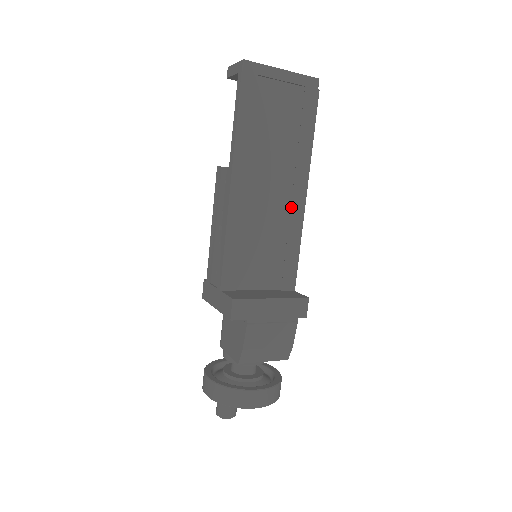
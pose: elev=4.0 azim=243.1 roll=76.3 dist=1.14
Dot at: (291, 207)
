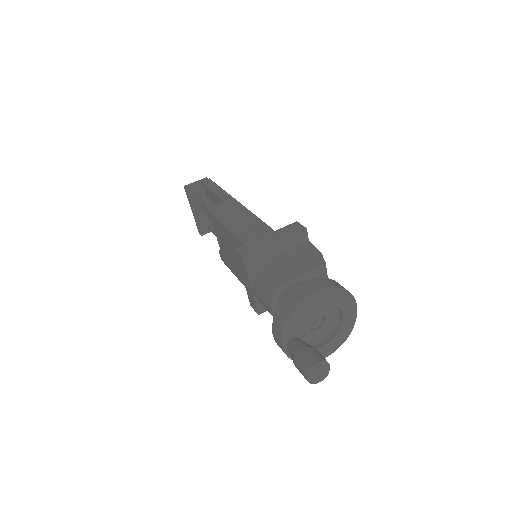
Dot at: occluded
